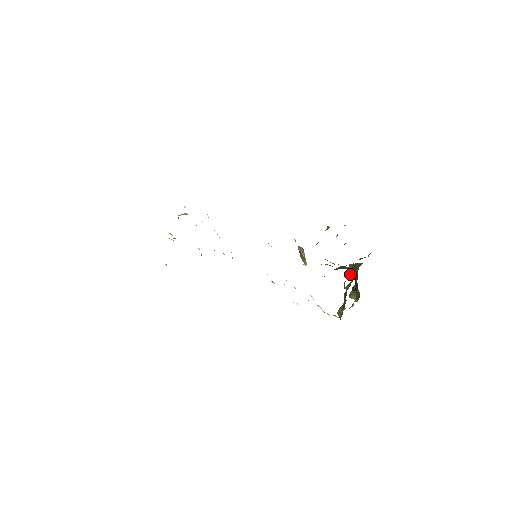
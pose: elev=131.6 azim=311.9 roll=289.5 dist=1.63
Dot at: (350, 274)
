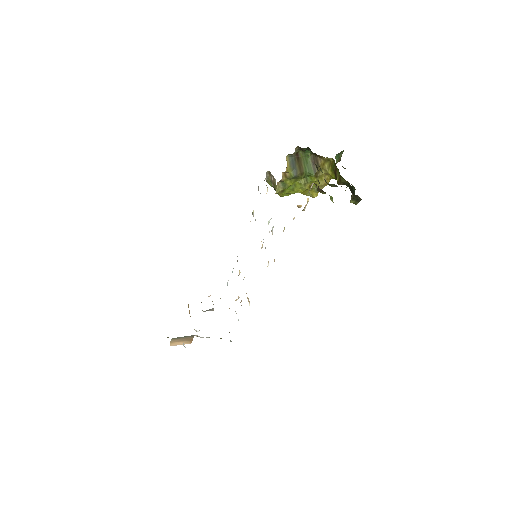
Dot at: (337, 181)
